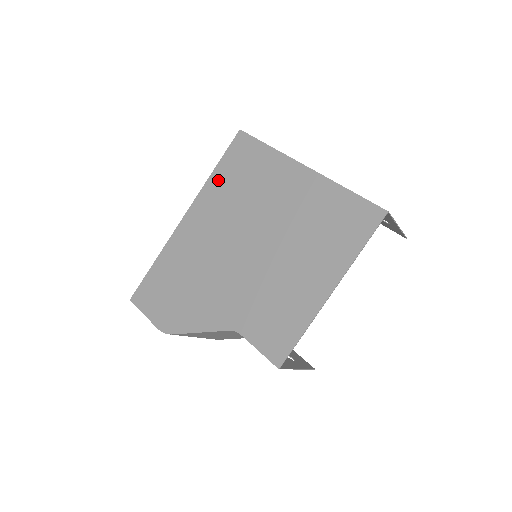
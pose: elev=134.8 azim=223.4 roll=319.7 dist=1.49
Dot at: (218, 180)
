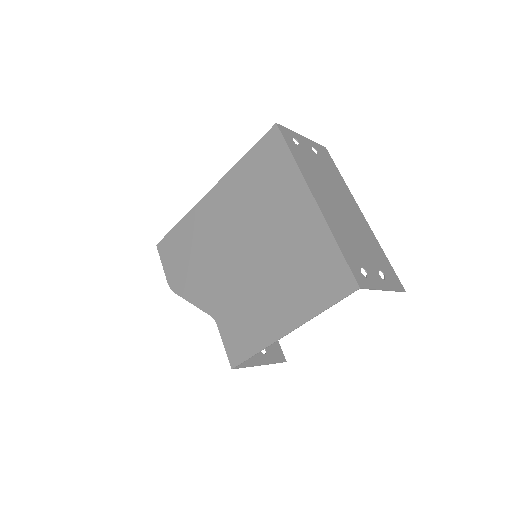
Dot at: (243, 170)
